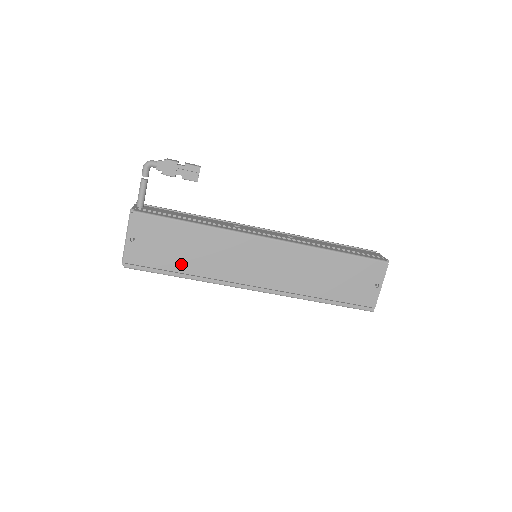
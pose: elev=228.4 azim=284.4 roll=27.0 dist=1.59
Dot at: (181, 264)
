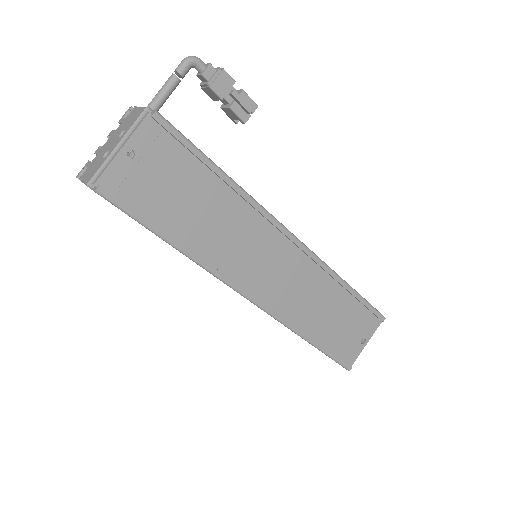
Dot at: (179, 225)
